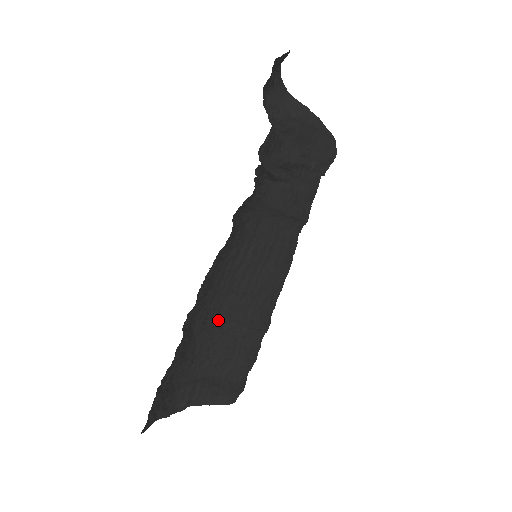
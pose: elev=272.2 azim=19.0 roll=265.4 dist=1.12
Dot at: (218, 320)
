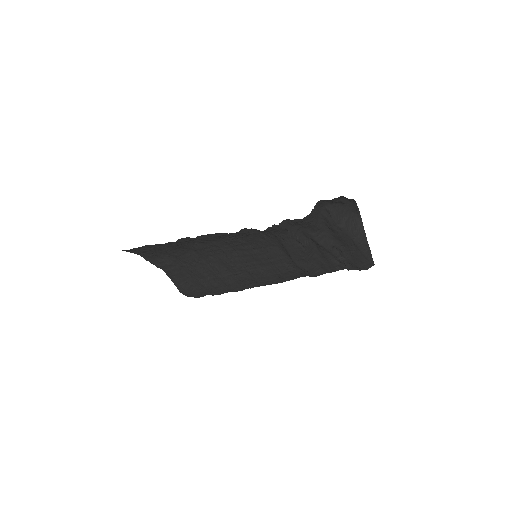
Dot at: (211, 257)
